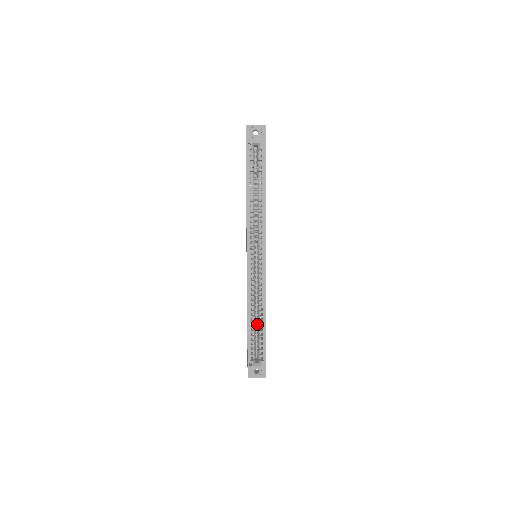
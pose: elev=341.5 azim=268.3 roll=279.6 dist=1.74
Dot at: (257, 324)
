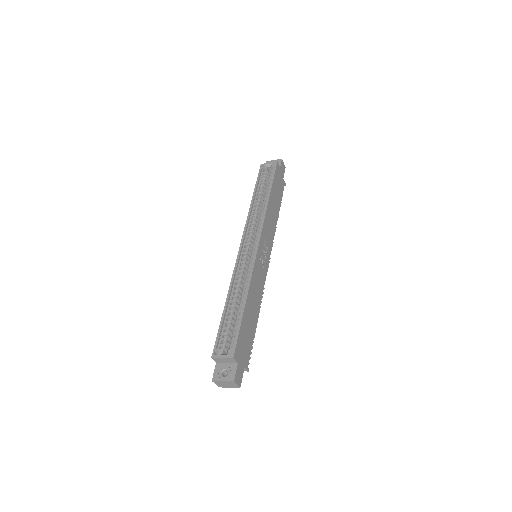
Dot at: occluded
